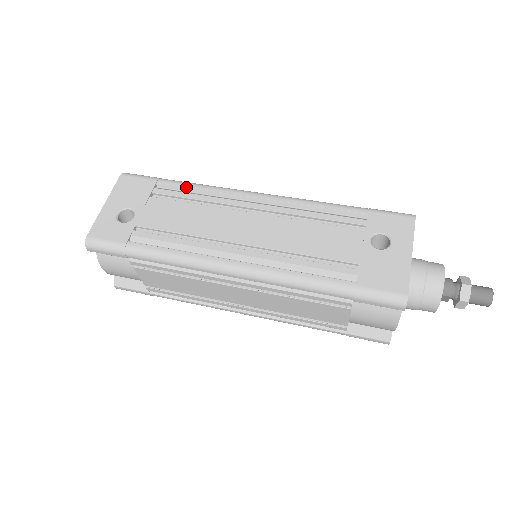
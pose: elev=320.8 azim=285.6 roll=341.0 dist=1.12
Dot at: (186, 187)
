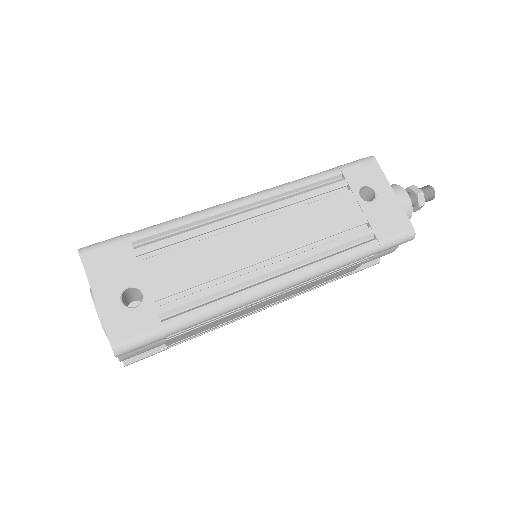
Dot at: (168, 230)
